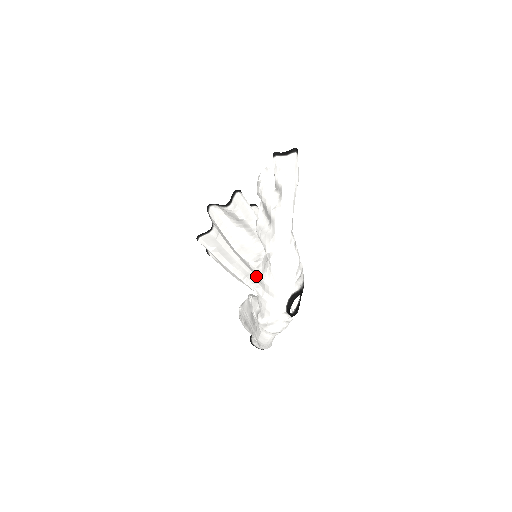
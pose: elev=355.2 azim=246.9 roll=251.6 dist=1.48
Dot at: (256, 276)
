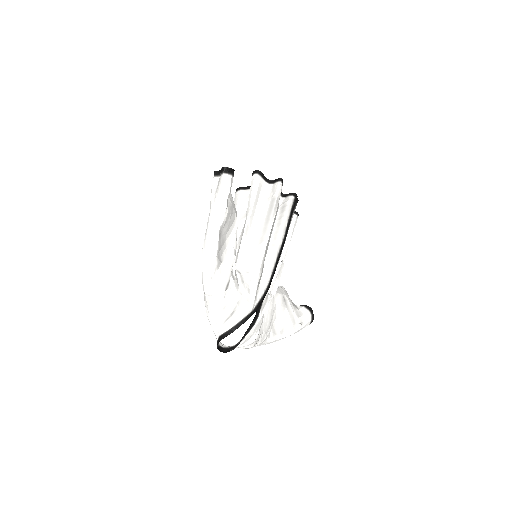
Dot at: occluded
